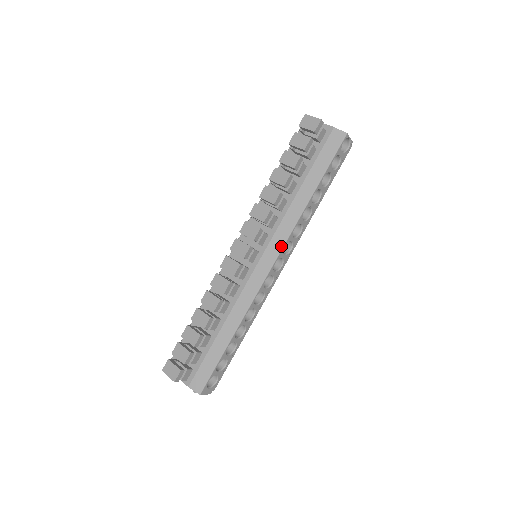
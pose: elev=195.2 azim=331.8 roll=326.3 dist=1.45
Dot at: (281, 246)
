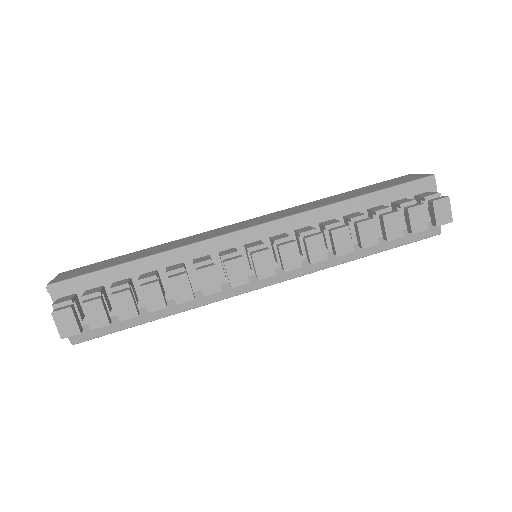
Dot at: (291, 277)
